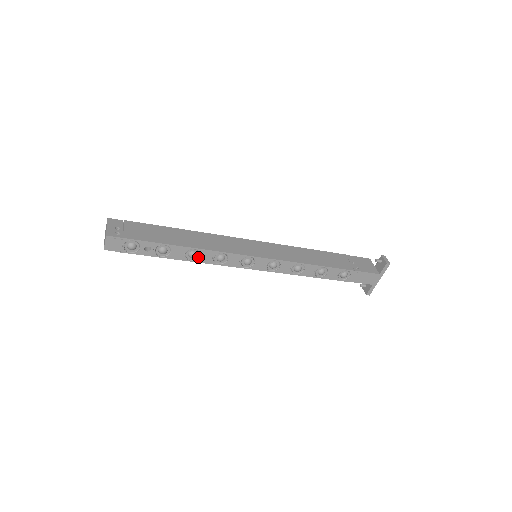
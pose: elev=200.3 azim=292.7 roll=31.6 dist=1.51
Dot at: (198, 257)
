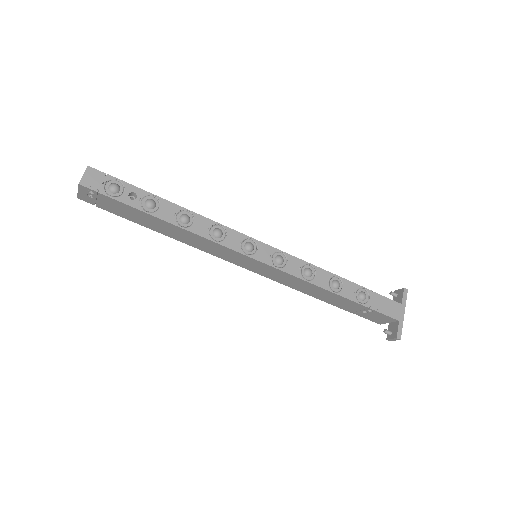
Dot at: (191, 225)
